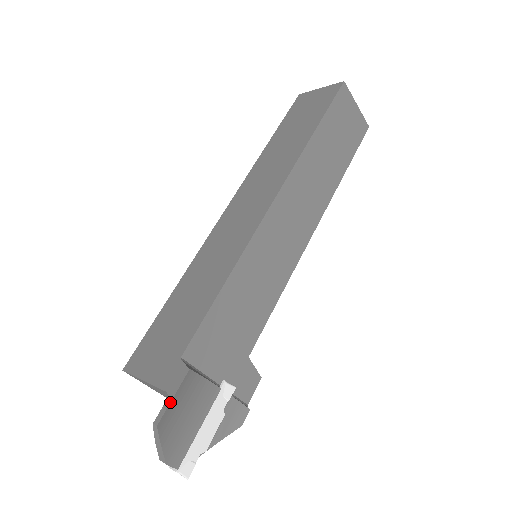
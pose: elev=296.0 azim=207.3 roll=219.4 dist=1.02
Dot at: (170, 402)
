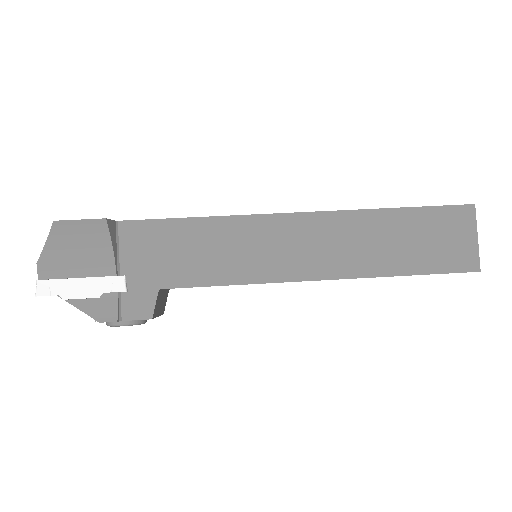
Dot at: occluded
